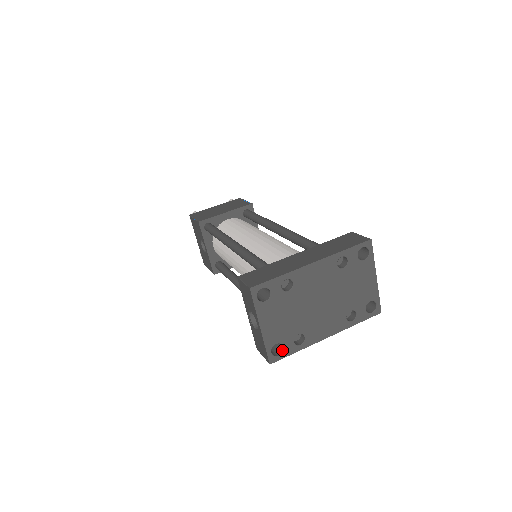
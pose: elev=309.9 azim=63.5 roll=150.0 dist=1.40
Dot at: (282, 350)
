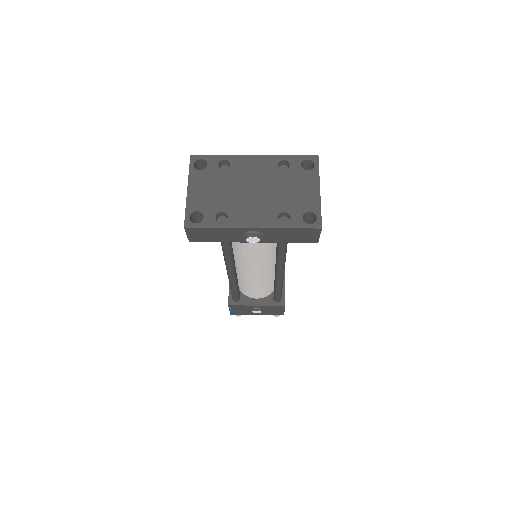
Dot at: (201, 221)
